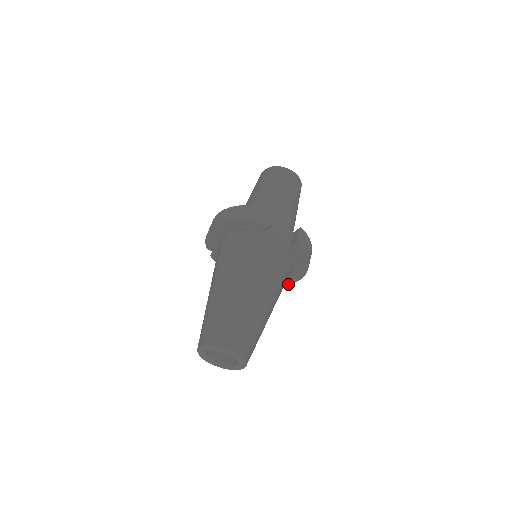
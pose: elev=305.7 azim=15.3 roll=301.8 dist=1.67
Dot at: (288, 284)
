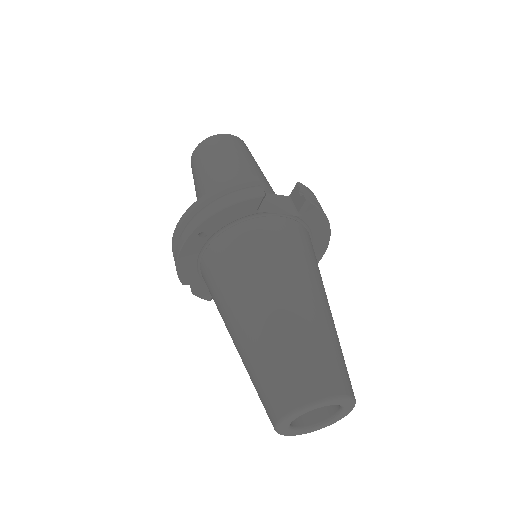
Dot at: occluded
